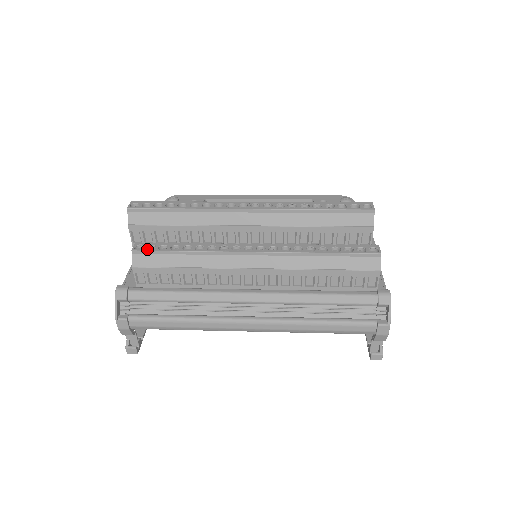
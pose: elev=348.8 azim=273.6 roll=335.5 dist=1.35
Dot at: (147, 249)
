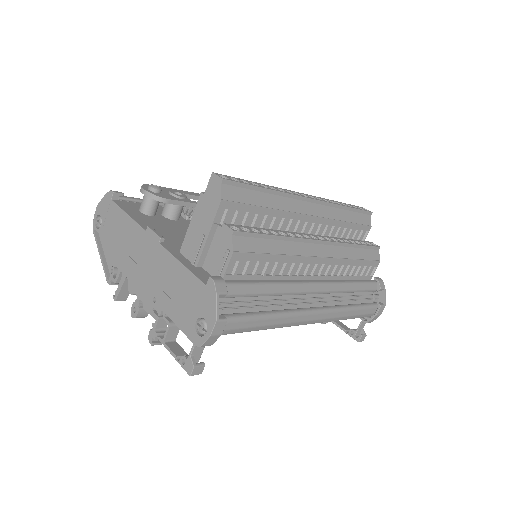
Dot at: occluded
